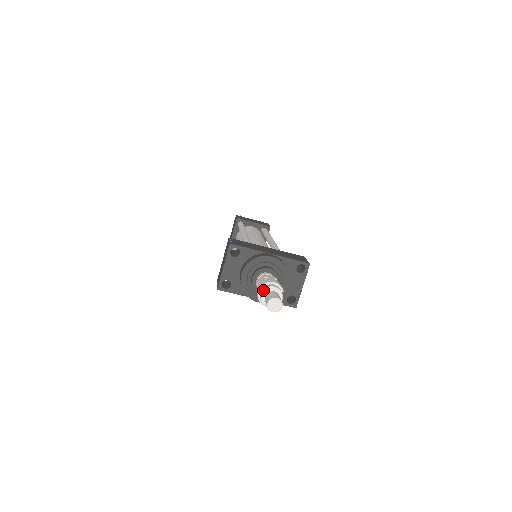
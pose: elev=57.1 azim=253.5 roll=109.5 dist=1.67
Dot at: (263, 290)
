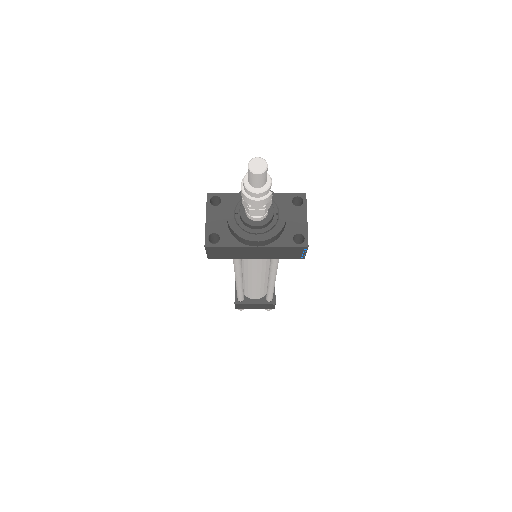
Dot at: occluded
